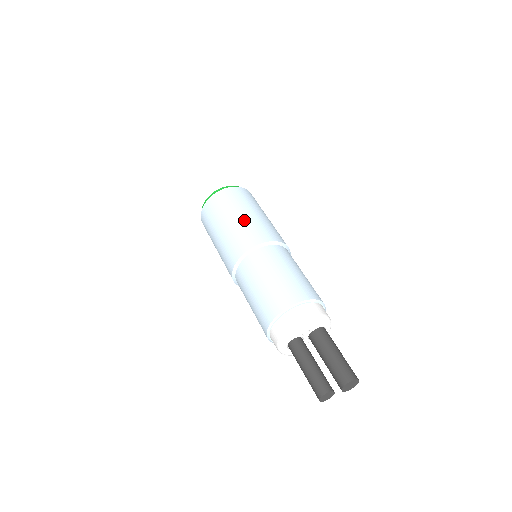
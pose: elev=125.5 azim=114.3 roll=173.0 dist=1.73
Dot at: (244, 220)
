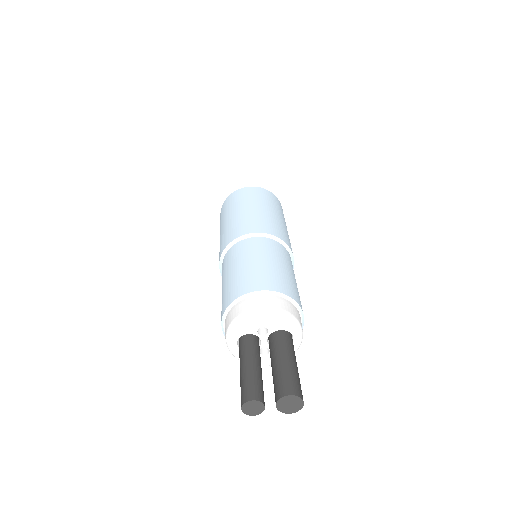
Dot at: (250, 212)
